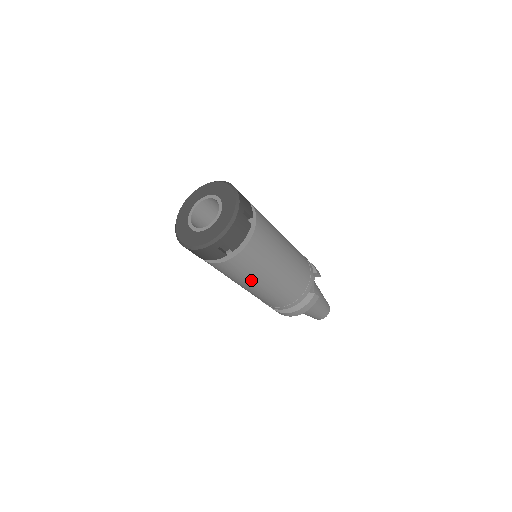
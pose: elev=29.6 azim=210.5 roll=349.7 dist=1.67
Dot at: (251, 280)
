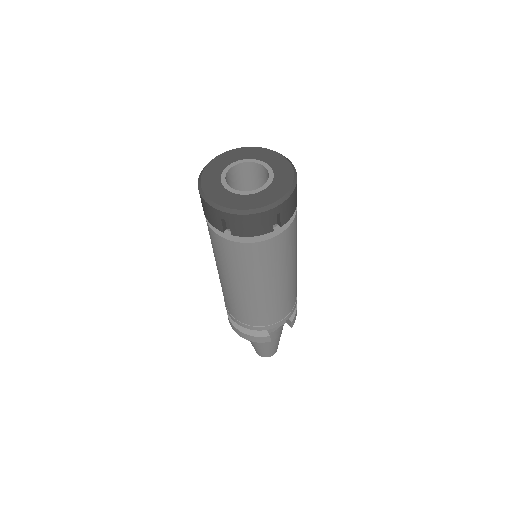
Dot at: (226, 271)
